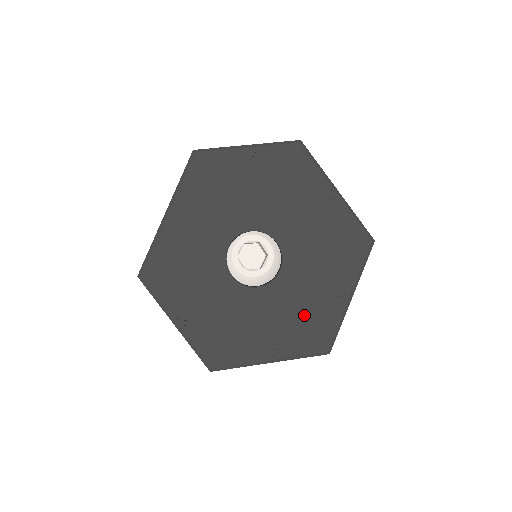
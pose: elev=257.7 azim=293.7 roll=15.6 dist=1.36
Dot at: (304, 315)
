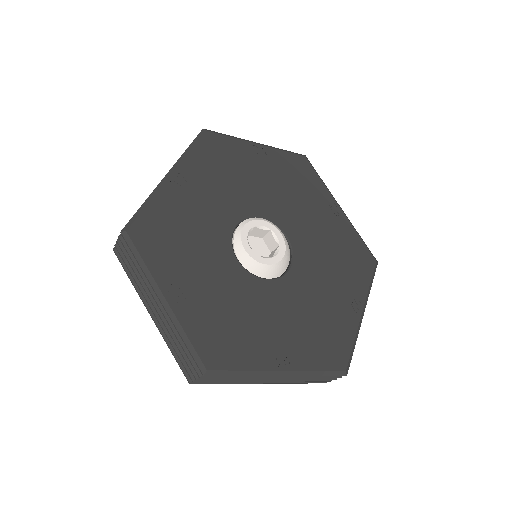
Dot at: (317, 322)
